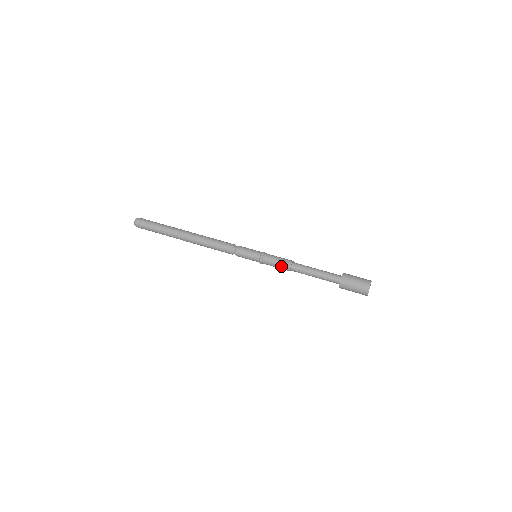
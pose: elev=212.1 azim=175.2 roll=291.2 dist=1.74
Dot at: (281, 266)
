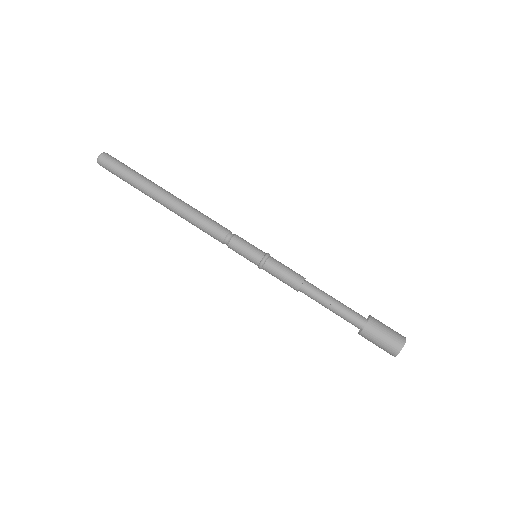
Dot at: occluded
